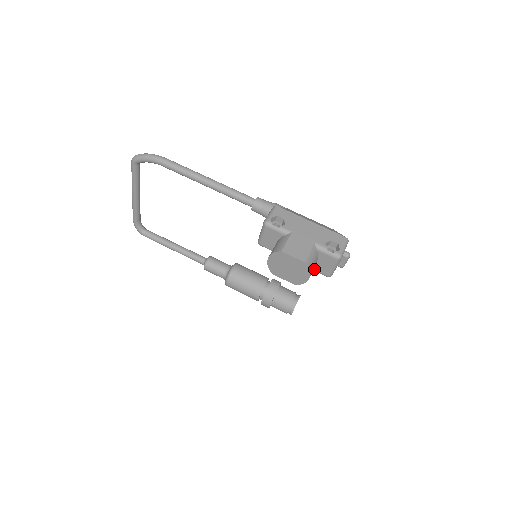
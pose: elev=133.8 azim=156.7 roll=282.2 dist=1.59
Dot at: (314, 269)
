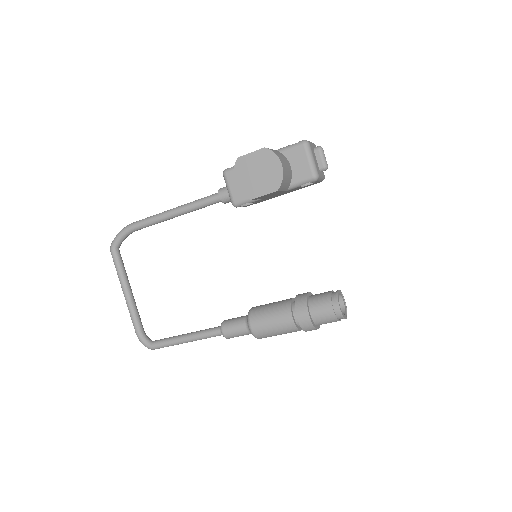
Dot at: (296, 181)
